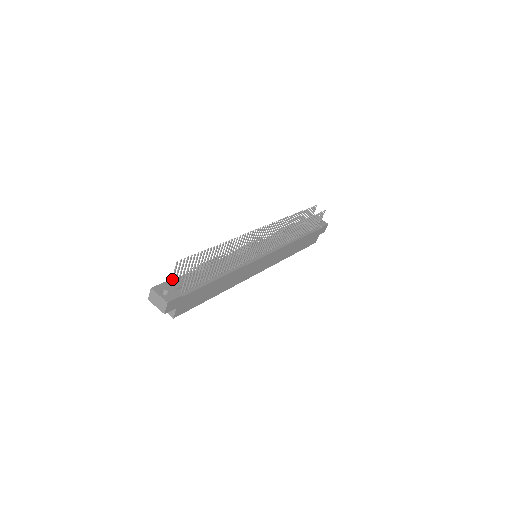
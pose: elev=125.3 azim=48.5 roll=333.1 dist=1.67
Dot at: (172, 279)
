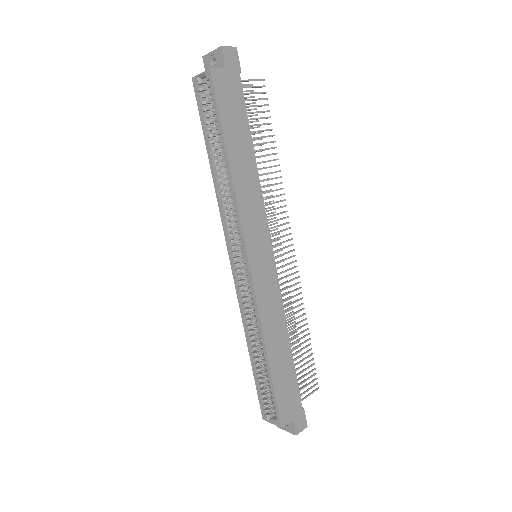
Dot at: occluded
